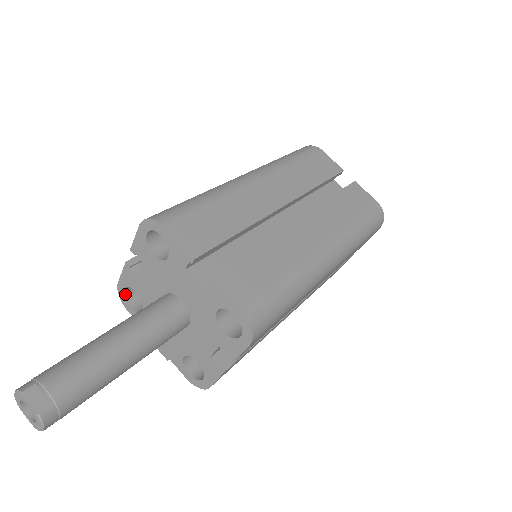
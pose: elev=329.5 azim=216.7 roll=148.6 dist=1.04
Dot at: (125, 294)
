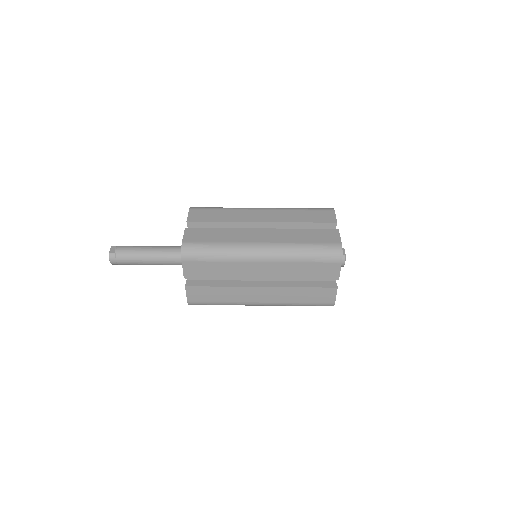
Dot at: occluded
